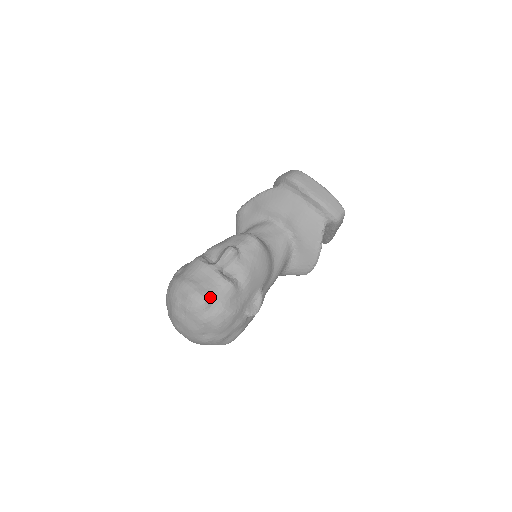
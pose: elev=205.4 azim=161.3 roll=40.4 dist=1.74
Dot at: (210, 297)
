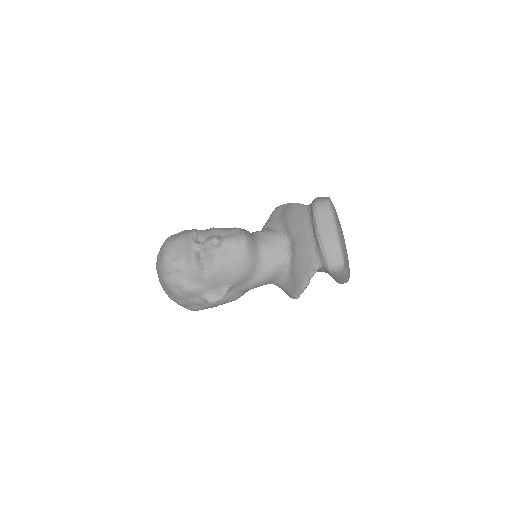
Dot at: (175, 267)
